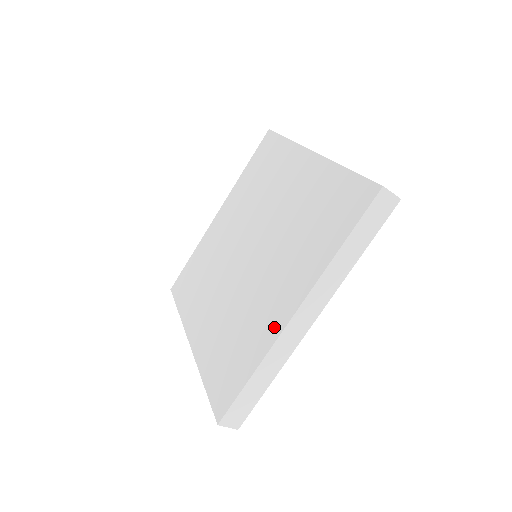
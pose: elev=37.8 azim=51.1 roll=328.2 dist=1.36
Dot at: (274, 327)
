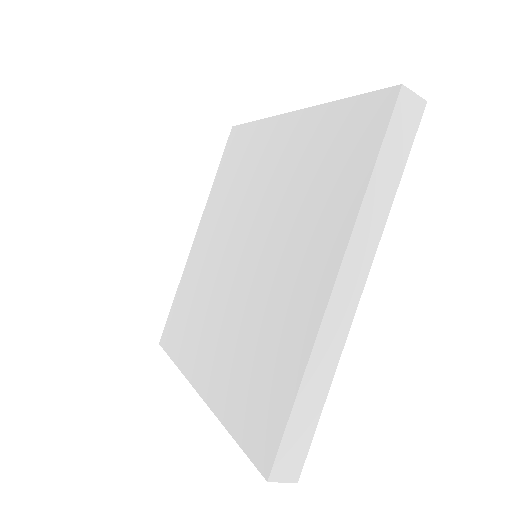
Dot at: (310, 314)
